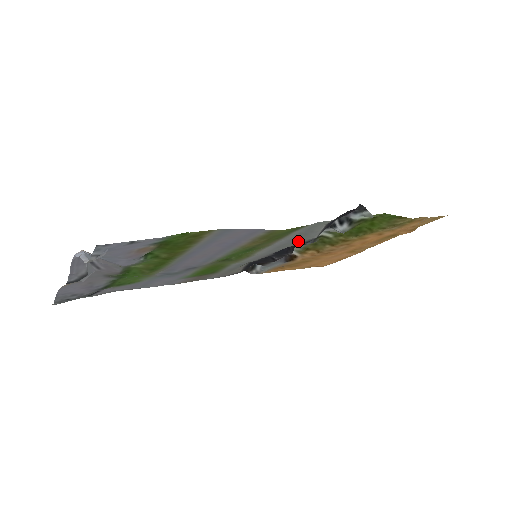
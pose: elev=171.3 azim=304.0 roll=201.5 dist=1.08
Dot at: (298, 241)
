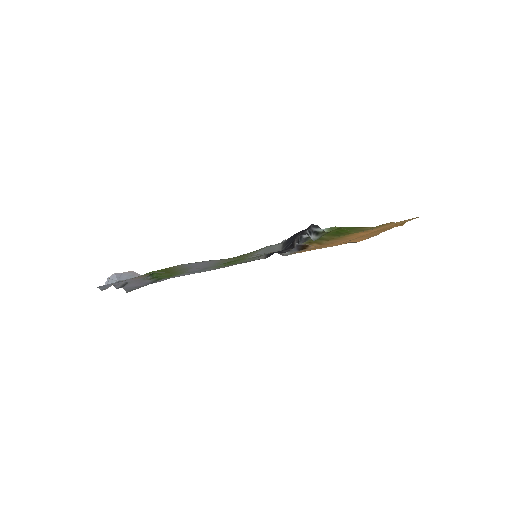
Dot at: (270, 252)
